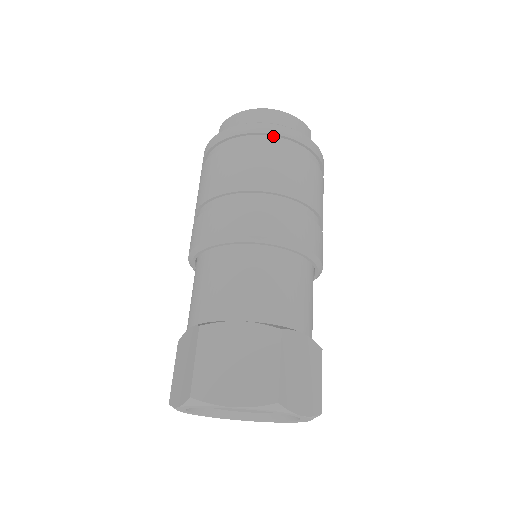
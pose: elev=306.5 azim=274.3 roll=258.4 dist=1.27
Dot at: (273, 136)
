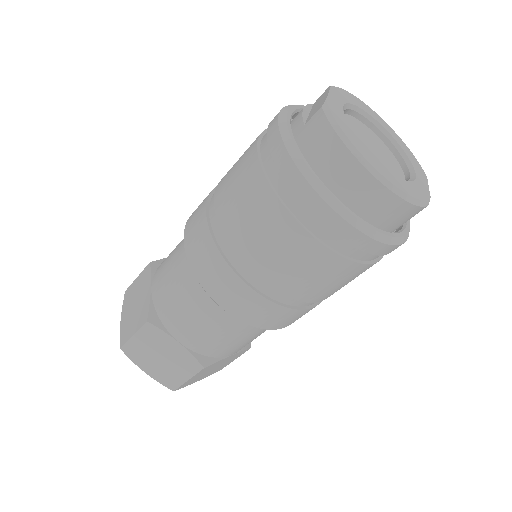
Dot at: (338, 235)
